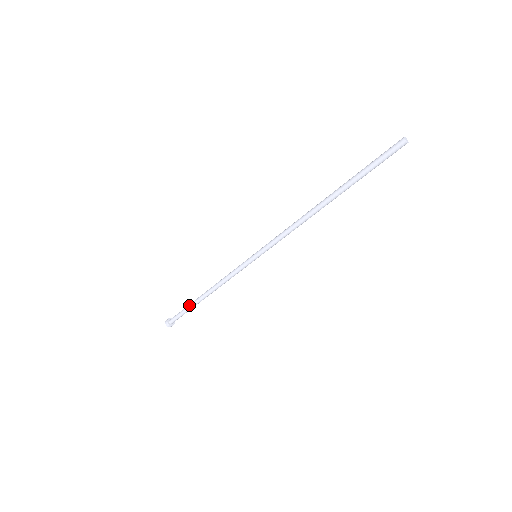
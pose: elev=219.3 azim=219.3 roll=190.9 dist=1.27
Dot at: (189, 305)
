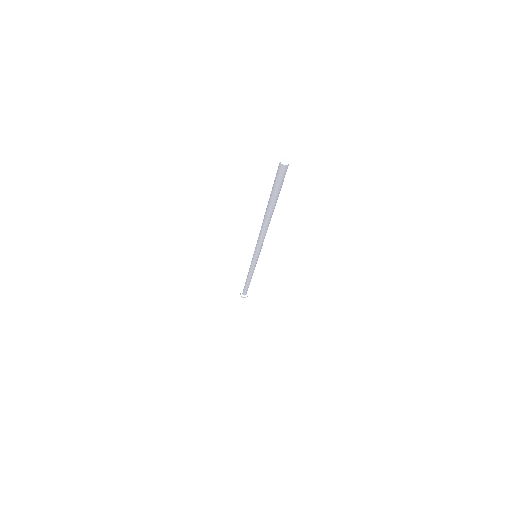
Dot at: (245, 287)
